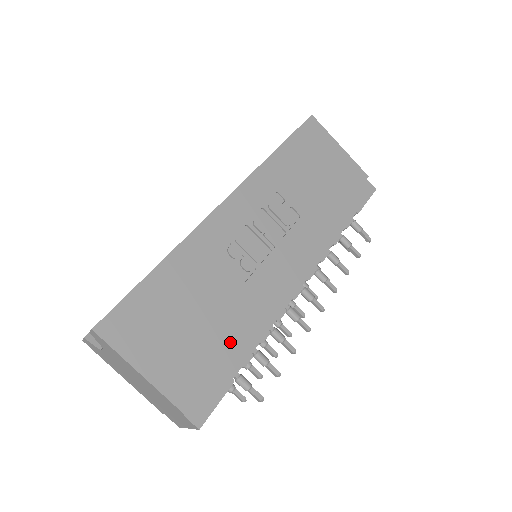
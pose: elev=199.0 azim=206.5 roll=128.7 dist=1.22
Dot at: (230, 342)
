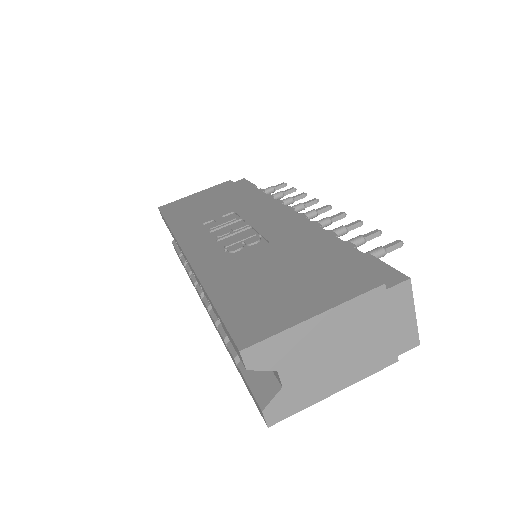
Dot at: (322, 251)
